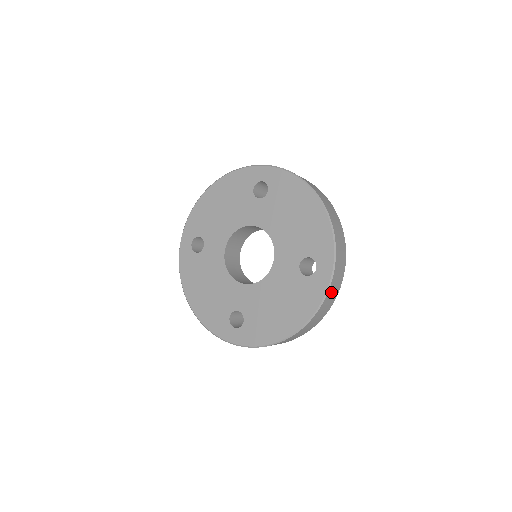
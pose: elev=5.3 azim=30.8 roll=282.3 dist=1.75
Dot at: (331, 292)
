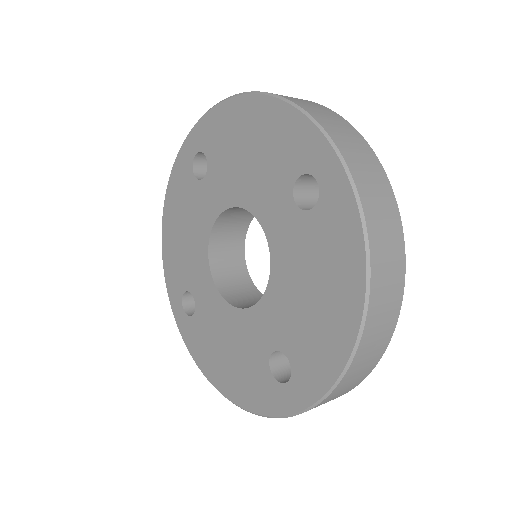
Dot at: occluded
